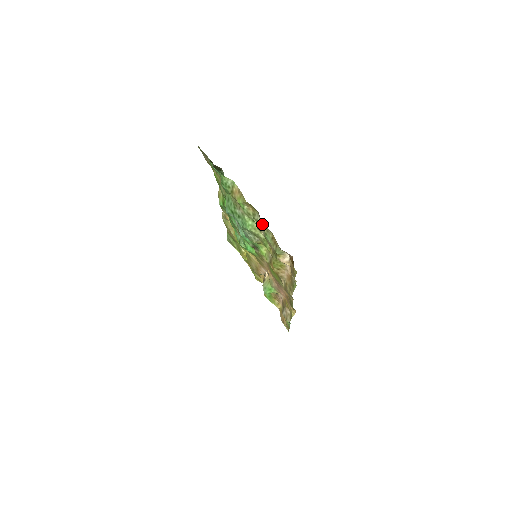
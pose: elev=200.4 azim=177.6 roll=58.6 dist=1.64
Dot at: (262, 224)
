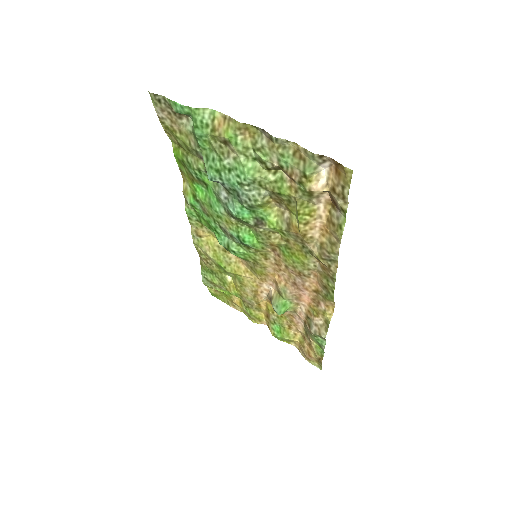
Dot at: (273, 141)
